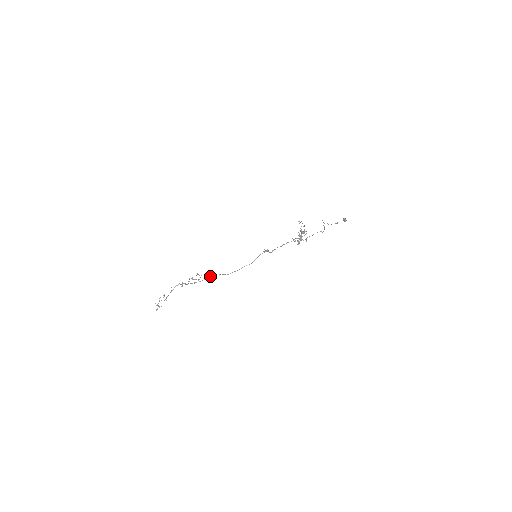
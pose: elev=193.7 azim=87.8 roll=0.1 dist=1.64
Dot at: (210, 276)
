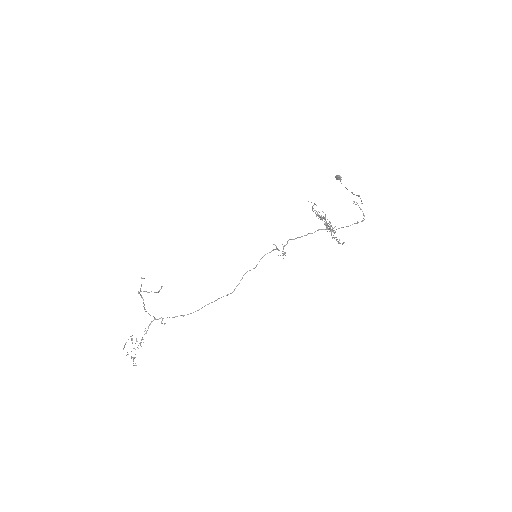
Dot at: occluded
